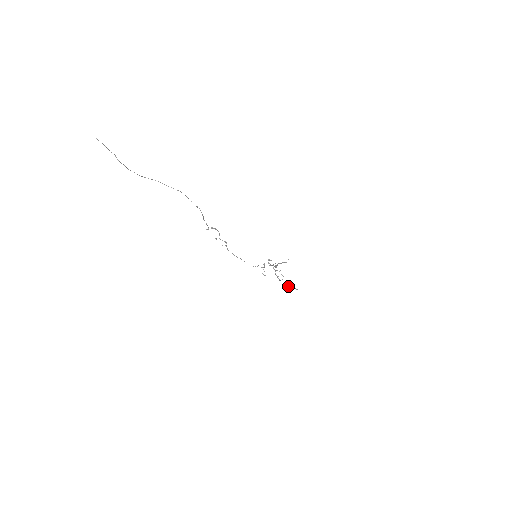
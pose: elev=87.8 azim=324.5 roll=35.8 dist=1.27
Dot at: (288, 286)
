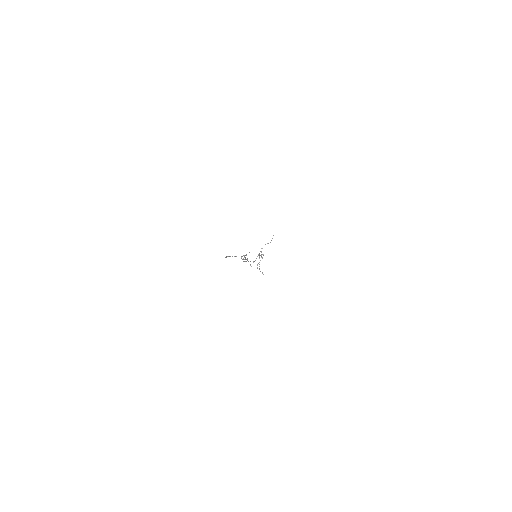
Dot at: (259, 269)
